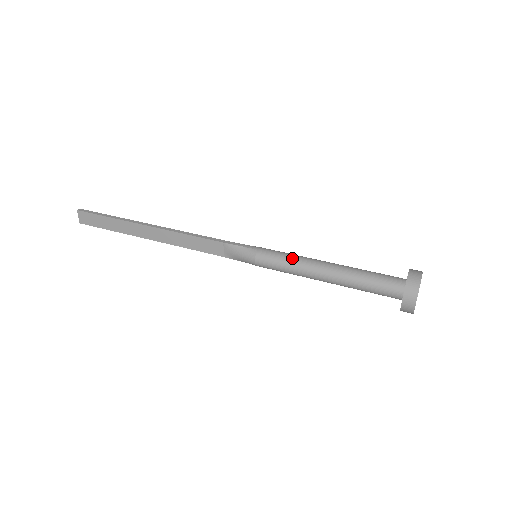
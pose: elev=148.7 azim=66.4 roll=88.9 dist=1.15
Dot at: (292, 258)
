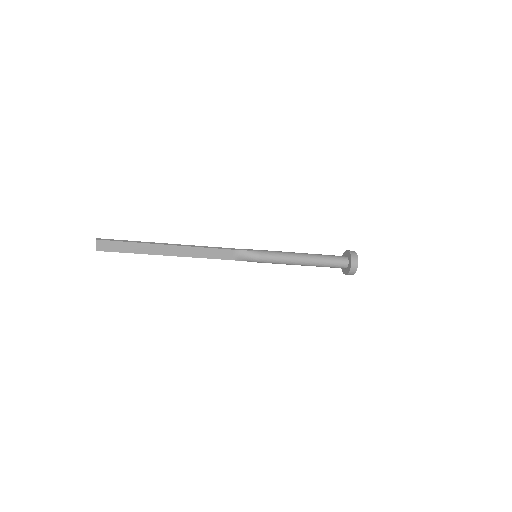
Dot at: (283, 253)
